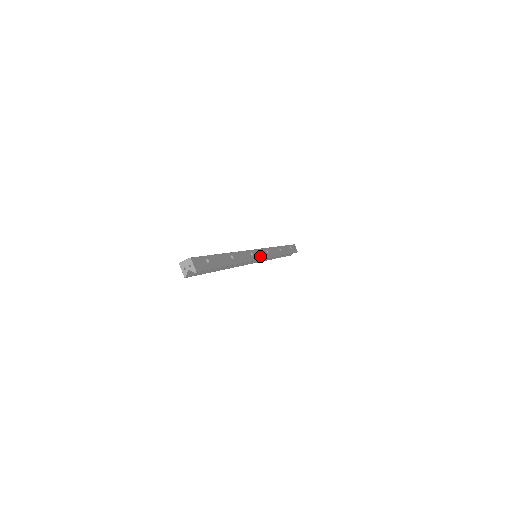
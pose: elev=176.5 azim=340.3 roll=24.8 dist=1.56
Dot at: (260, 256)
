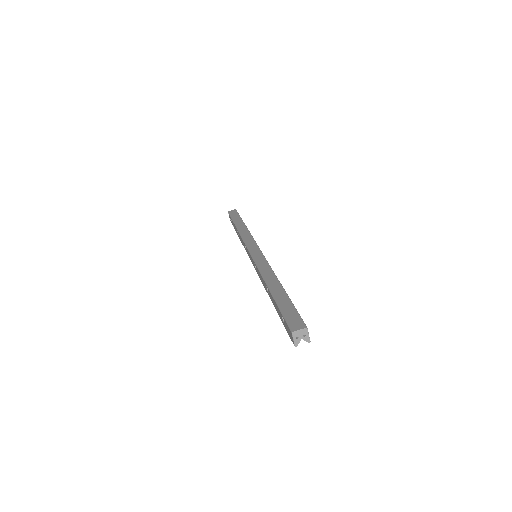
Dot at: occluded
